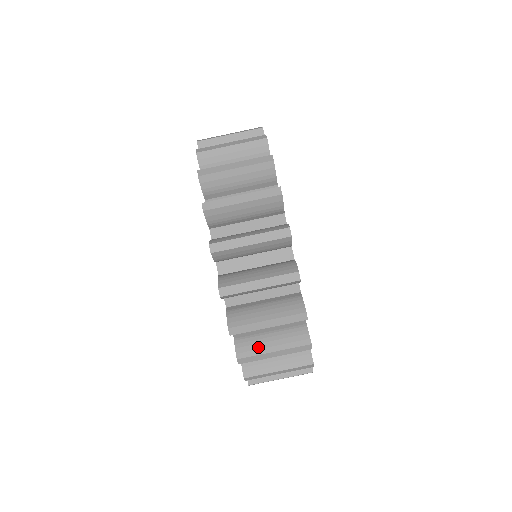
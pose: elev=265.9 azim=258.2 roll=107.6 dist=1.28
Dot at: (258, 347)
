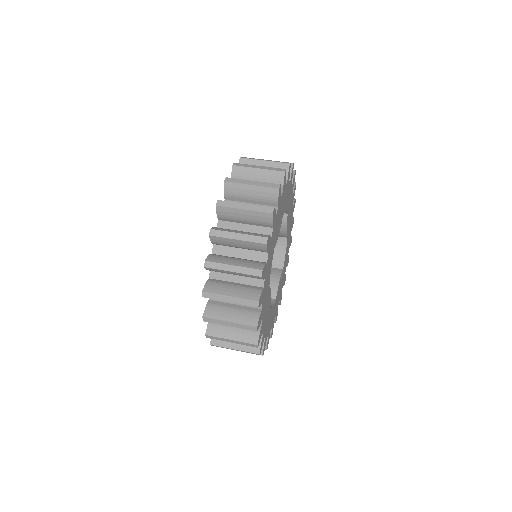
Dot at: occluded
